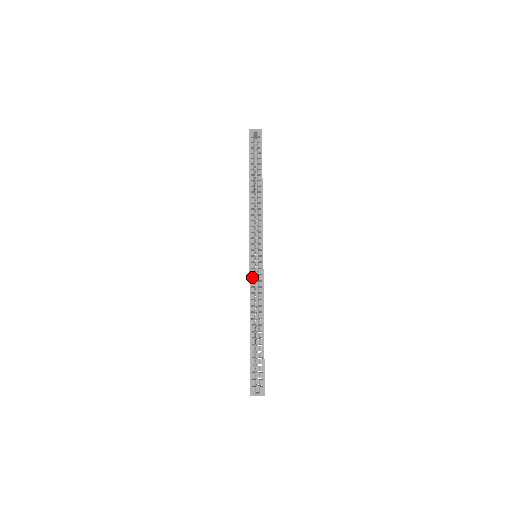
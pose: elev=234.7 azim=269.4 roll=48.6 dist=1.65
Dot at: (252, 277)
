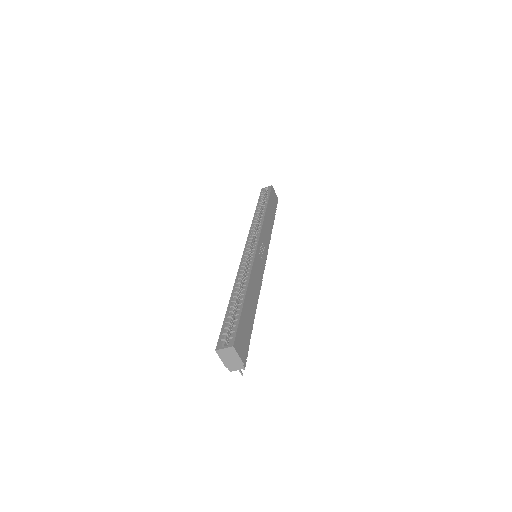
Dot at: (243, 261)
